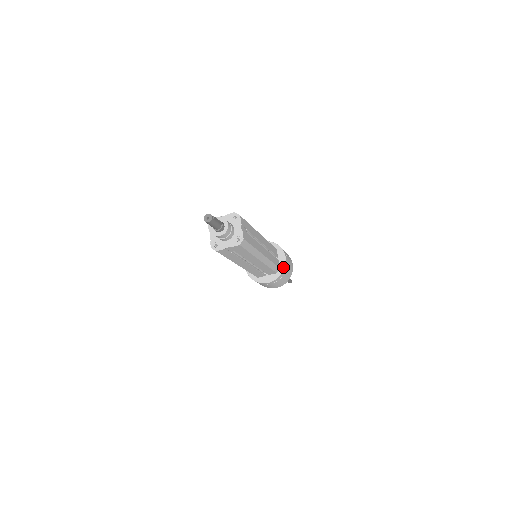
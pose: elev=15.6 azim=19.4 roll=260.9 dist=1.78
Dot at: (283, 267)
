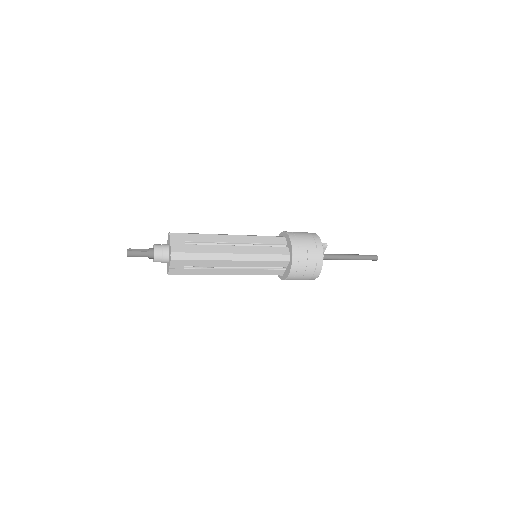
Dot at: (291, 252)
